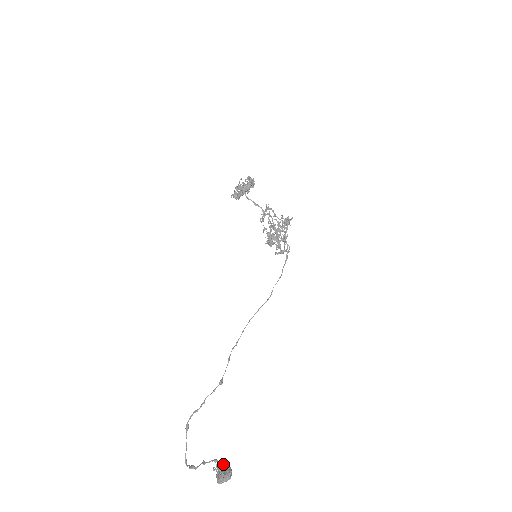
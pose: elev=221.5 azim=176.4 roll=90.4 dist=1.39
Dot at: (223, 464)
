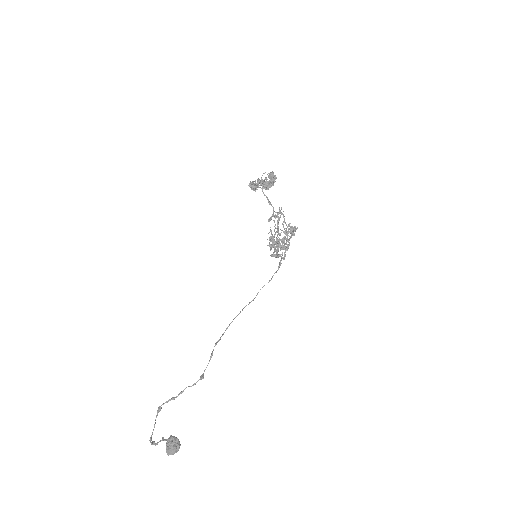
Dot at: occluded
